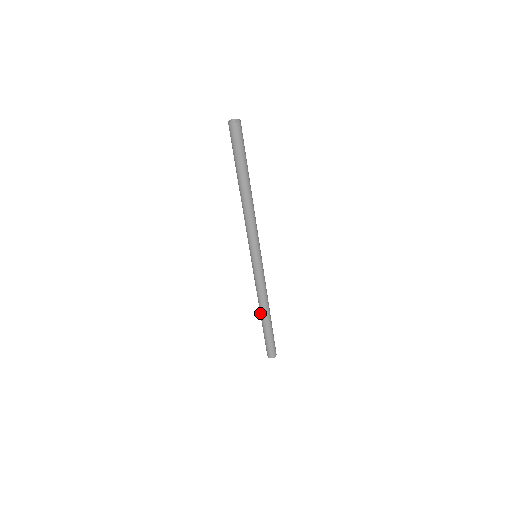
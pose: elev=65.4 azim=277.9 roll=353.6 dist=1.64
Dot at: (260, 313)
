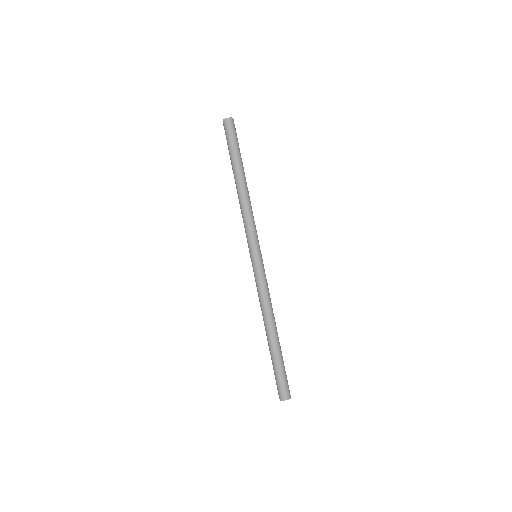
Dot at: (266, 331)
